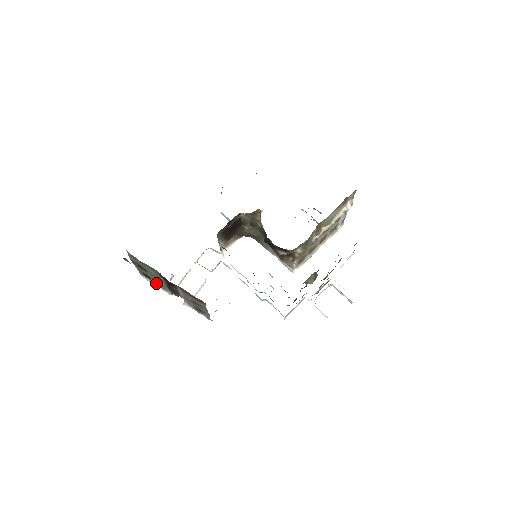
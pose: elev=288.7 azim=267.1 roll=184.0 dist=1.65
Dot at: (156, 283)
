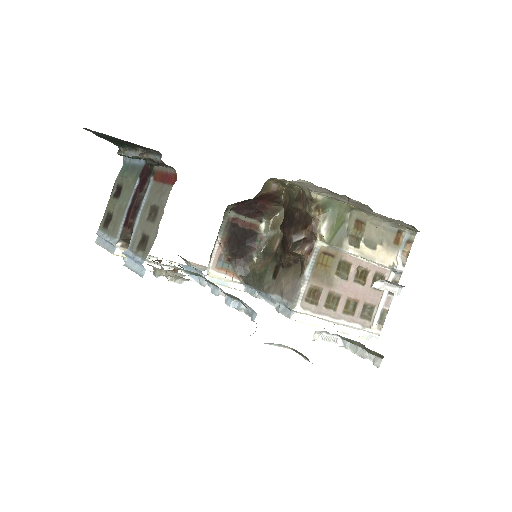
Dot at: (111, 229)
